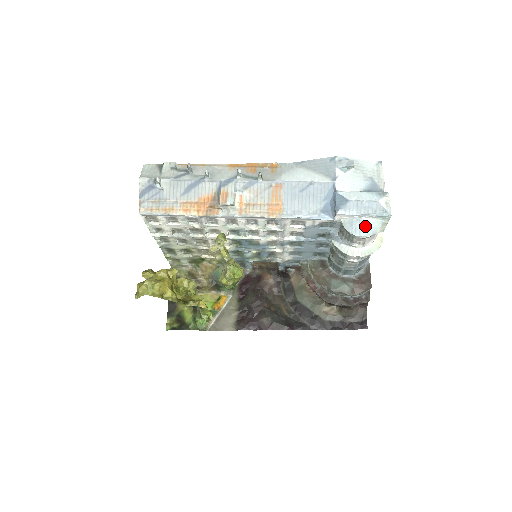
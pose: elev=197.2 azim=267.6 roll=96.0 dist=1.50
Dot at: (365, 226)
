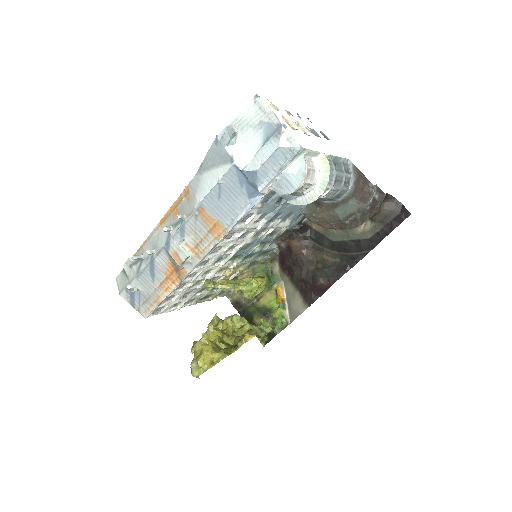
Dot at: (291, 177)
